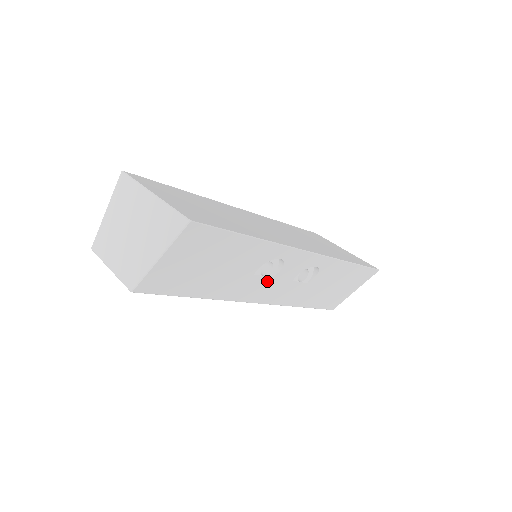
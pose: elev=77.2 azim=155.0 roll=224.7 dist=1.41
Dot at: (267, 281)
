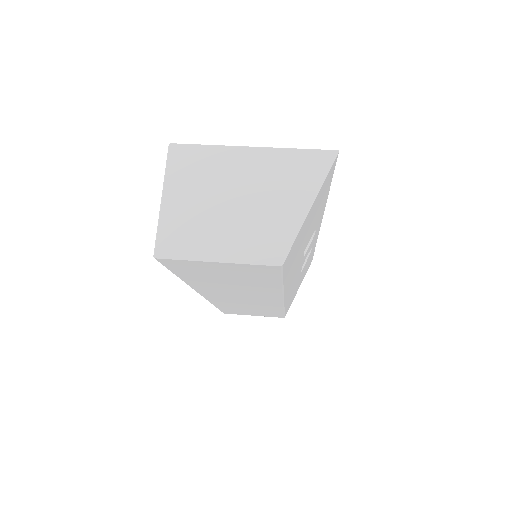
Dot at: (300, 264)
